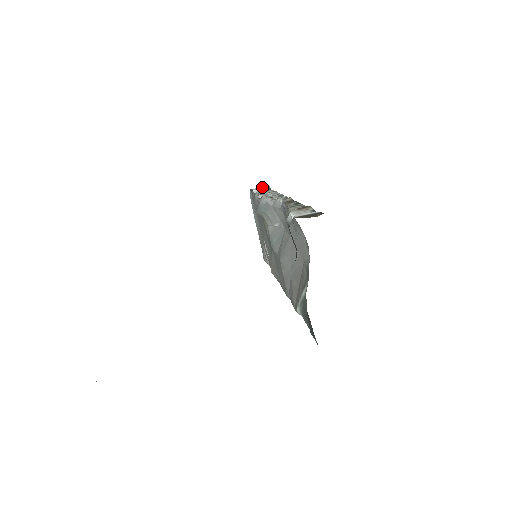
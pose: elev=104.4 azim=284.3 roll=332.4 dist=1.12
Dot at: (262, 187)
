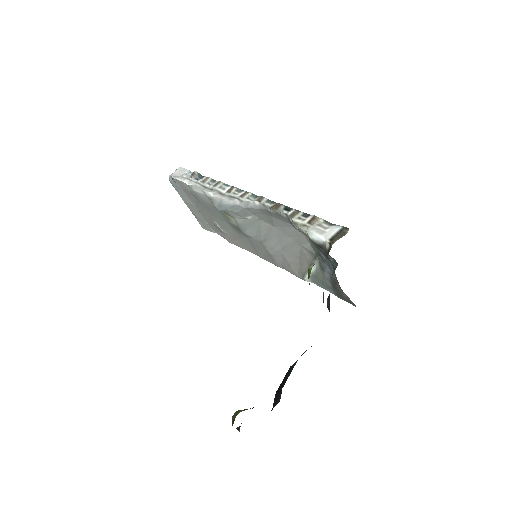
Dot at: (181, 171)
